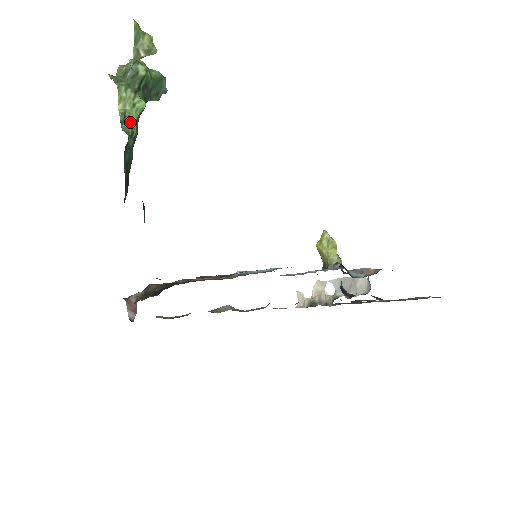
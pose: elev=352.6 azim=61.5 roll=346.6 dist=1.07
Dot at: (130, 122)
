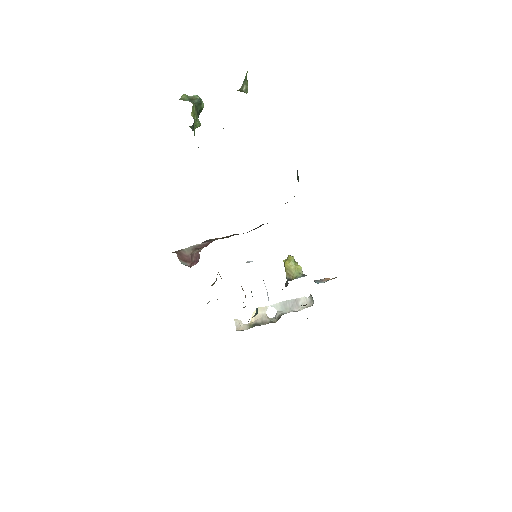
Dot at: occluded
